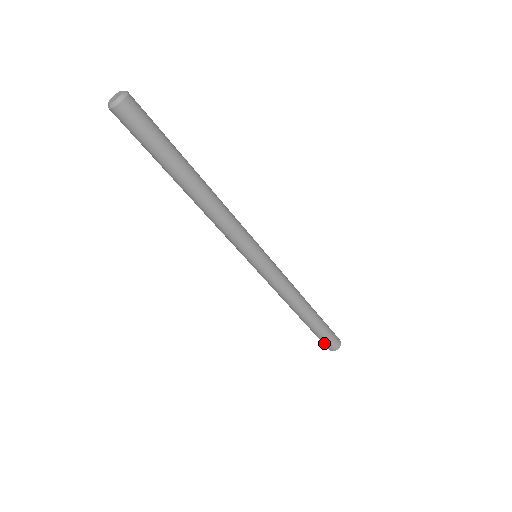
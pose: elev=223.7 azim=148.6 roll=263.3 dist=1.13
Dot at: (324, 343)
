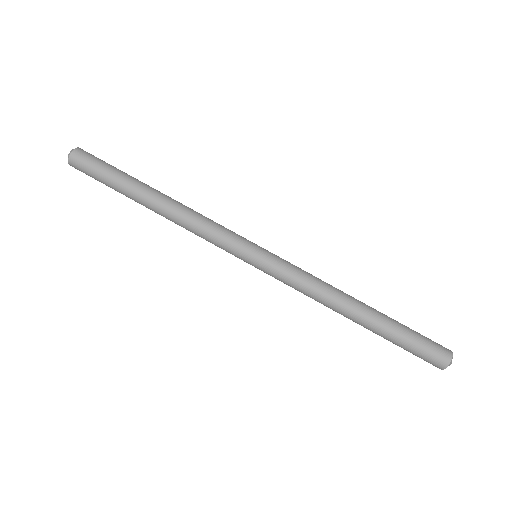
Dot at: (426, 353)
